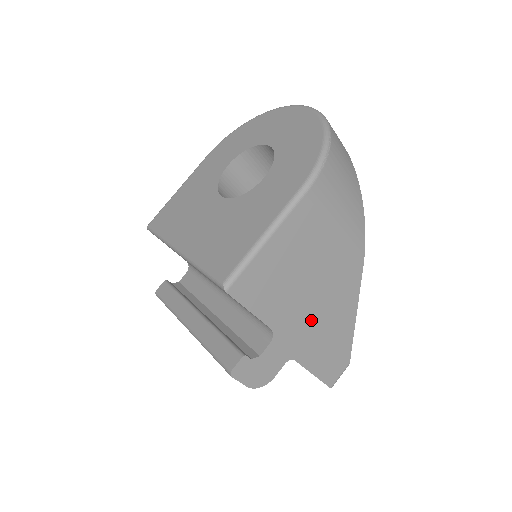
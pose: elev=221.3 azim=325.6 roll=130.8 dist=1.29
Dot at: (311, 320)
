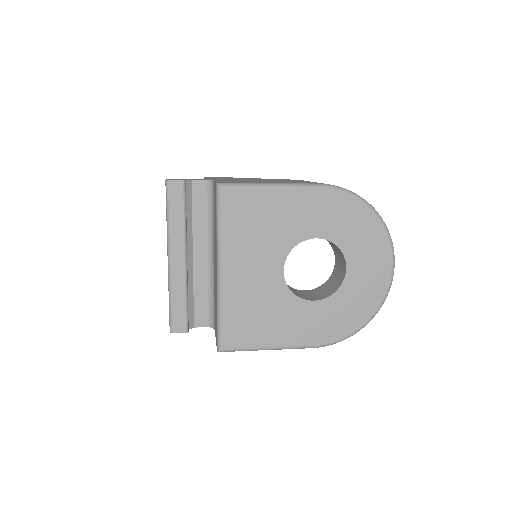
Dot at: occluded
